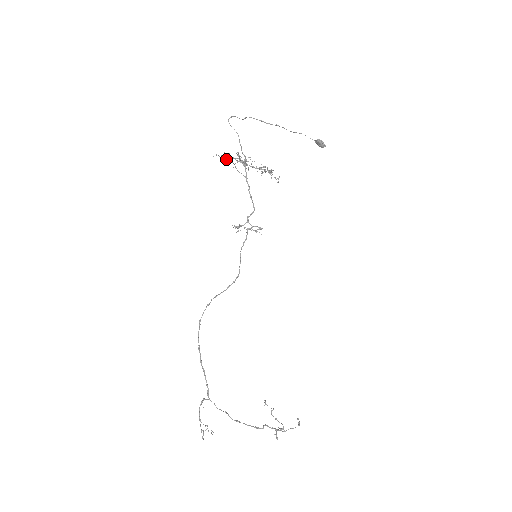
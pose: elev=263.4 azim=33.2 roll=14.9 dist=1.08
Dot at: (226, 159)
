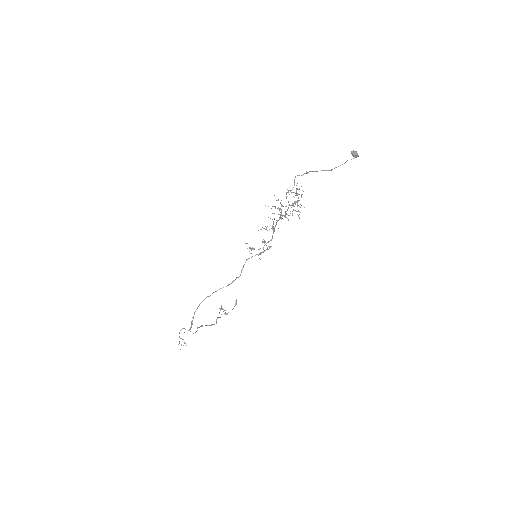
Dot at: occluded
